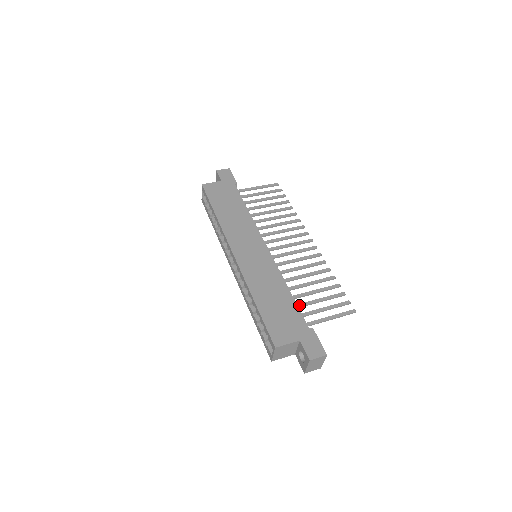
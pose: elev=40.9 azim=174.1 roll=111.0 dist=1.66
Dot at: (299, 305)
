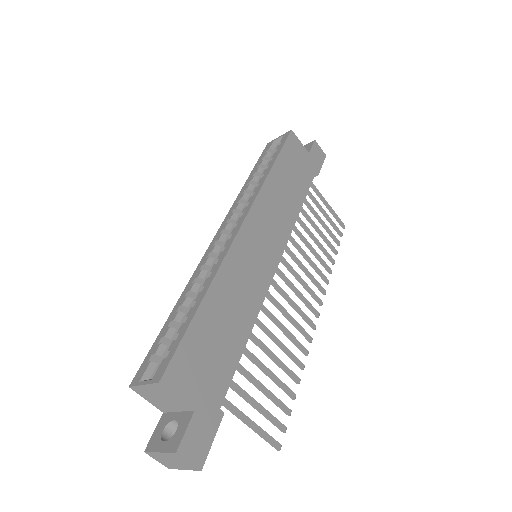
Dot at: (238, 365)
